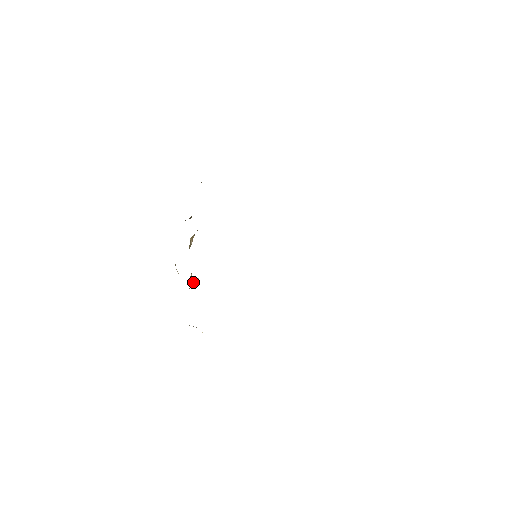
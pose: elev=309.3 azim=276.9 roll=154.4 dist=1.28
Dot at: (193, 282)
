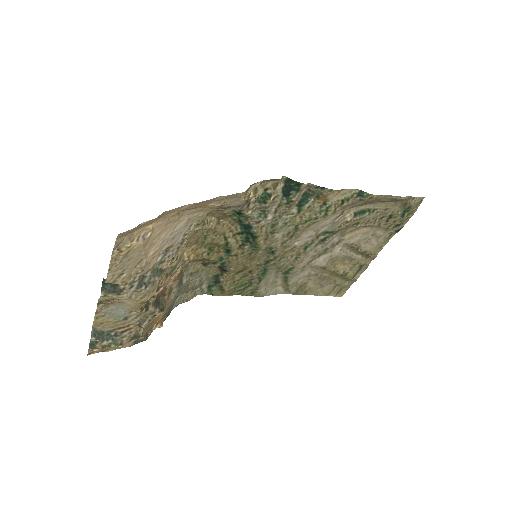
Dot at: (205, 225)
